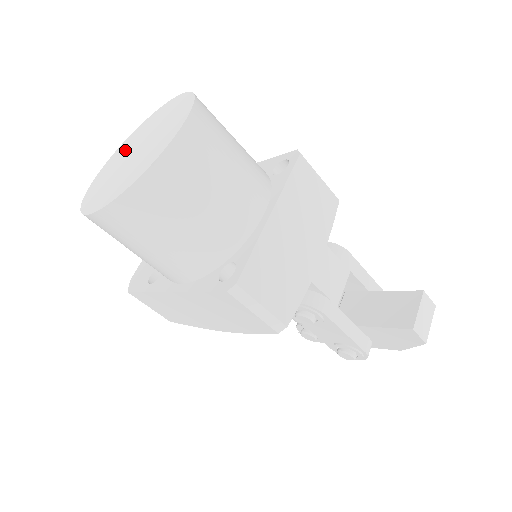
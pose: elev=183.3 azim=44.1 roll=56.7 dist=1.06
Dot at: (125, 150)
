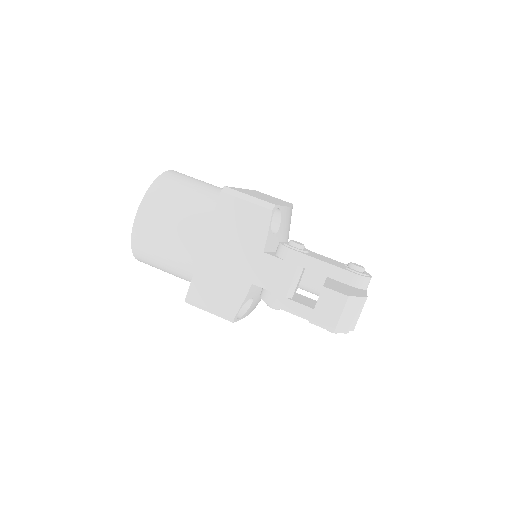
Dot at: occluded
